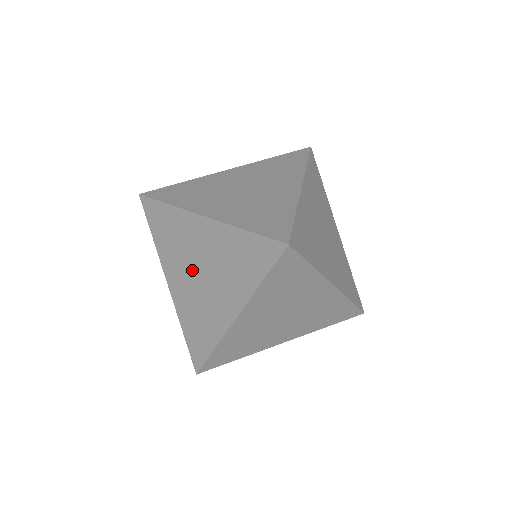
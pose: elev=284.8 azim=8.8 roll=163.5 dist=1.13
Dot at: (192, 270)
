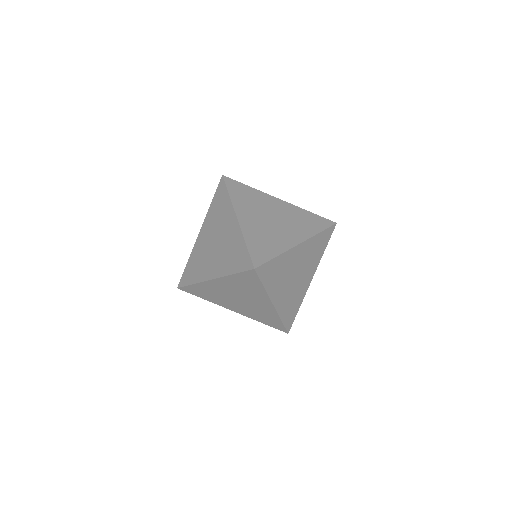
Dot at: (265, 216)
